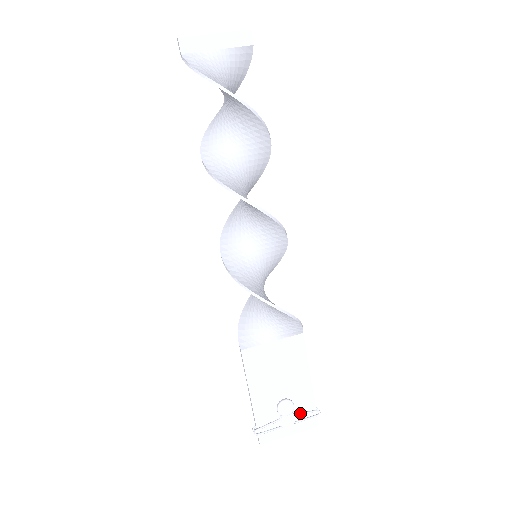
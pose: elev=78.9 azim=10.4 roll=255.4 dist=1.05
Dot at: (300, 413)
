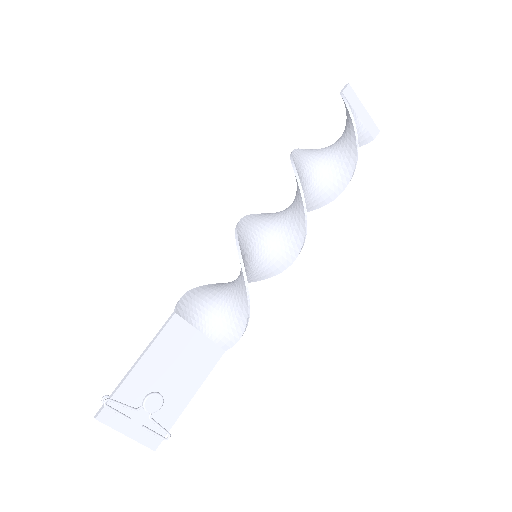
Dot at: (156, 421)
